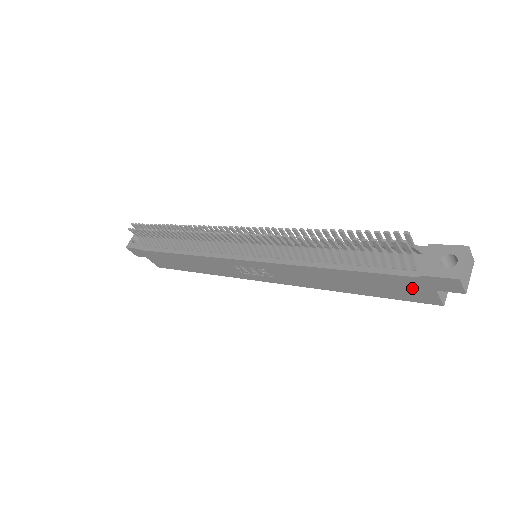
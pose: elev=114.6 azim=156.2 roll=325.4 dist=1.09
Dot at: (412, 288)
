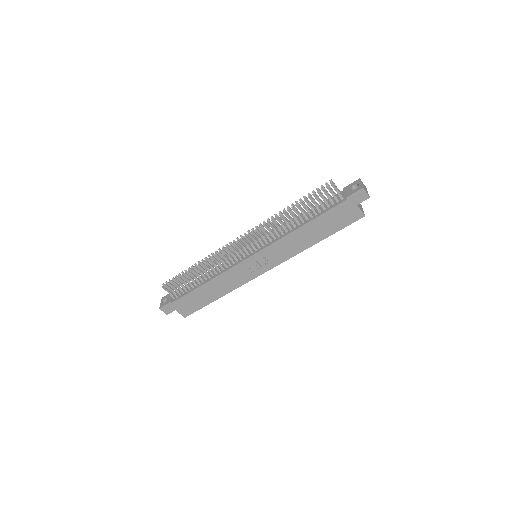
Dot at: (346, 212)
